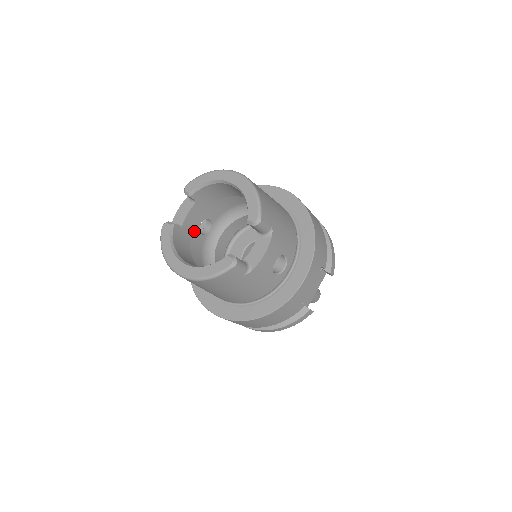
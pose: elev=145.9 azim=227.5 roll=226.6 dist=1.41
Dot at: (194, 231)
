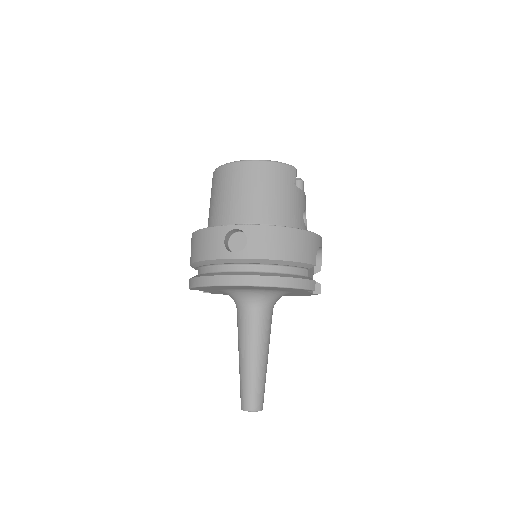
Dot at: occluded
